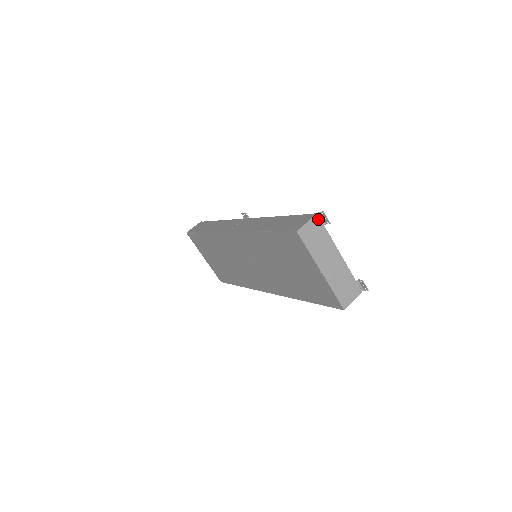
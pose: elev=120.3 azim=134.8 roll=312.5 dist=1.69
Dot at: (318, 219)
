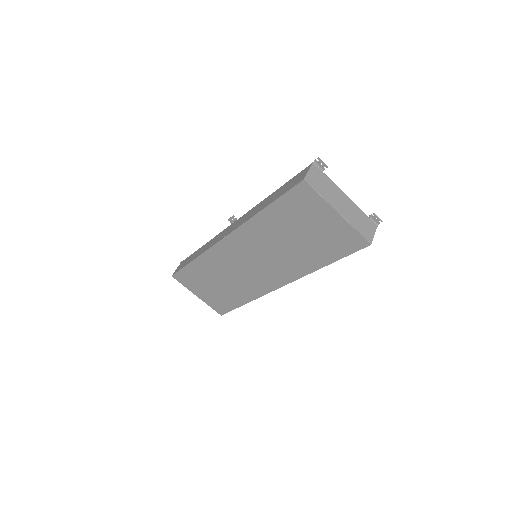
Dot at: (316, 167)
